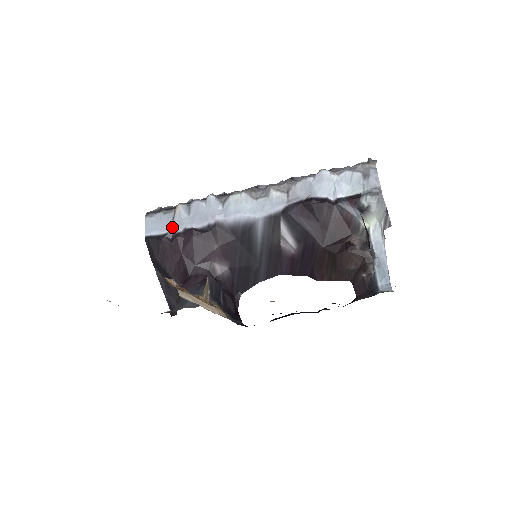
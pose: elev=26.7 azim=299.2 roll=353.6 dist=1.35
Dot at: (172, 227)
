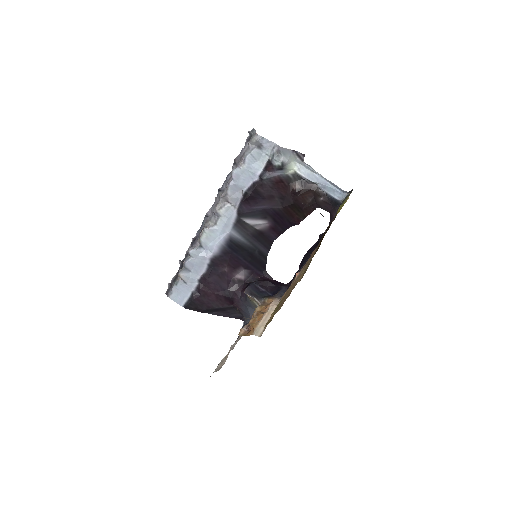
Dot at: (190, 287)
